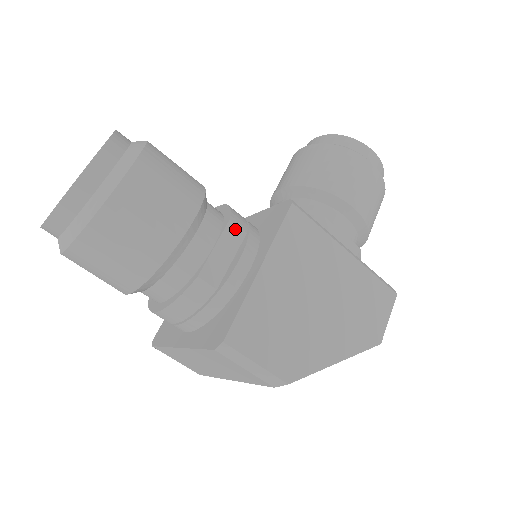
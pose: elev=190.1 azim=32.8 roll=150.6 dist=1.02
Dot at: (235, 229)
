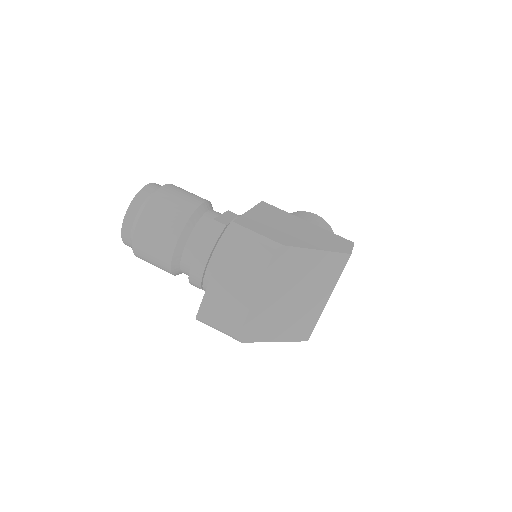
Dot at: (232, 213)
